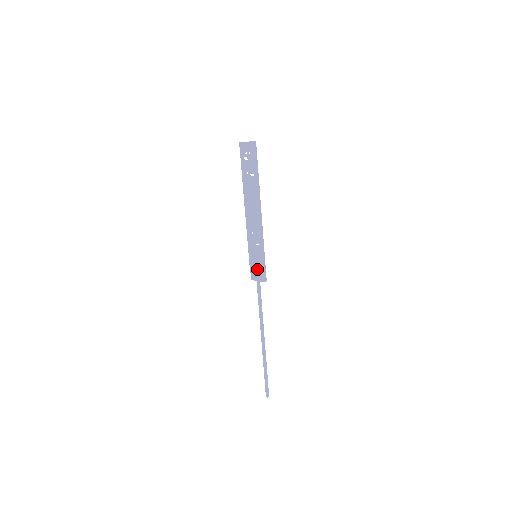
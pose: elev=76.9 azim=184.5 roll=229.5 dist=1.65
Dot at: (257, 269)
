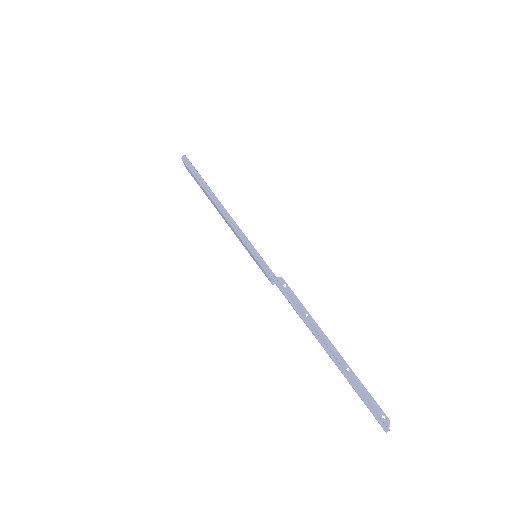
Dot at: (262, 269)
